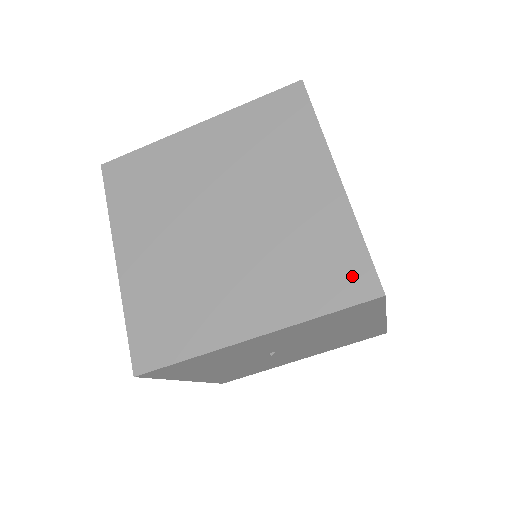
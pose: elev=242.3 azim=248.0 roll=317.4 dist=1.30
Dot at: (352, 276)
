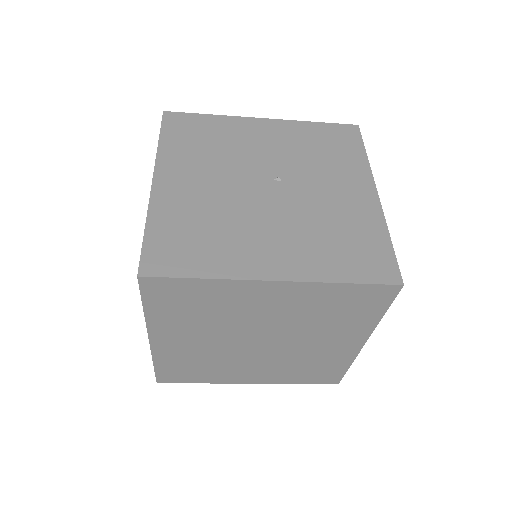
Dot at: (328, 377)
